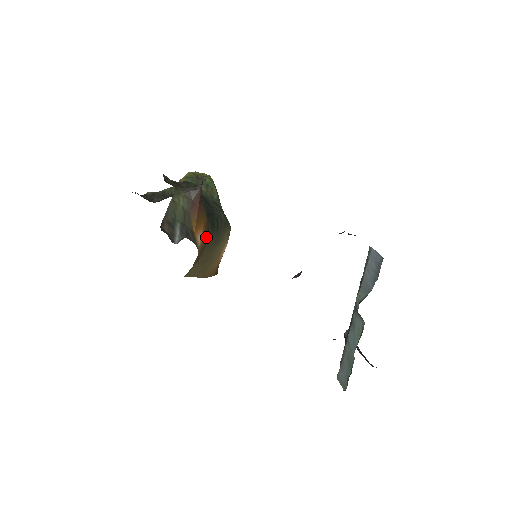
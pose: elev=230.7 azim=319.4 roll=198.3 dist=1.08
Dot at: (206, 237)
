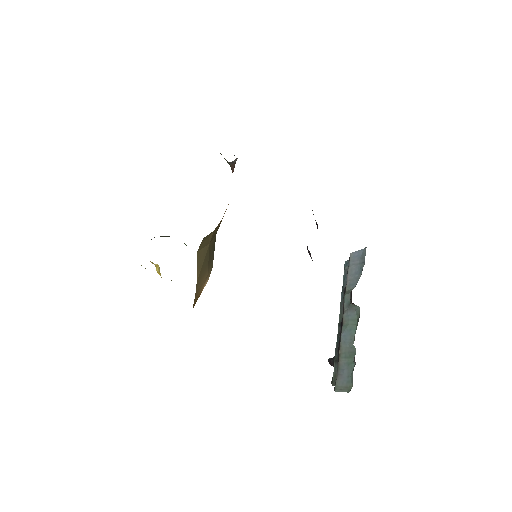
Dot at: occluded
